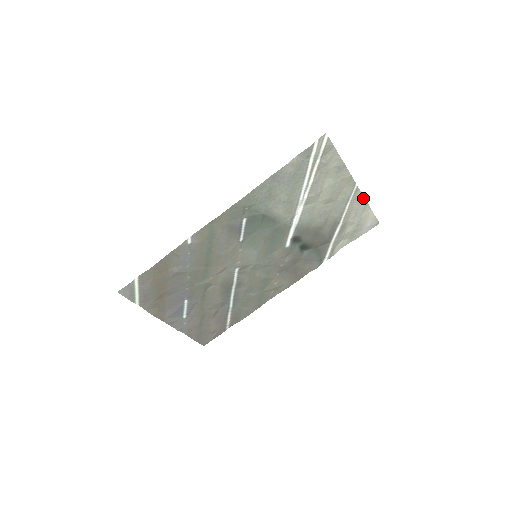
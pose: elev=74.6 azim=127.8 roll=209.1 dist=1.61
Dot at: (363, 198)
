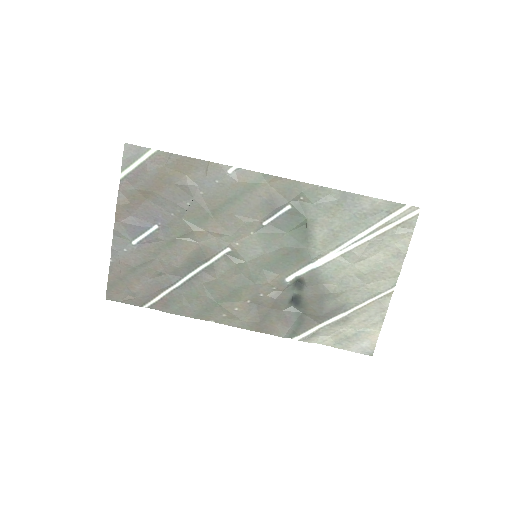
Dot at: (385, 310)
